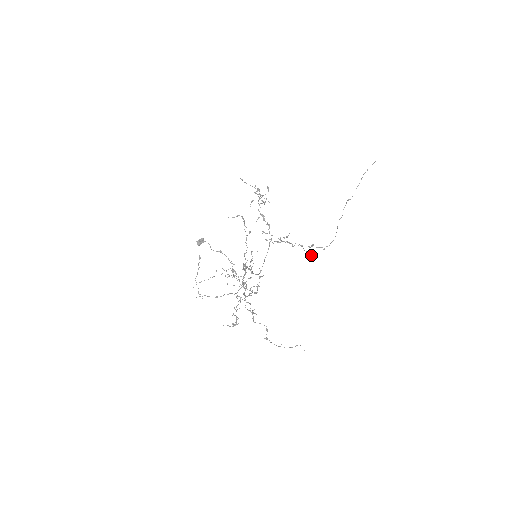
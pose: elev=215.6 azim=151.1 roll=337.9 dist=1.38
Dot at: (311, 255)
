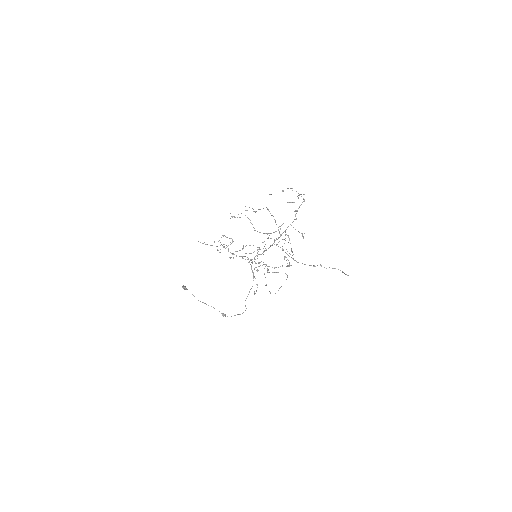
Dot at: (288, 265)
